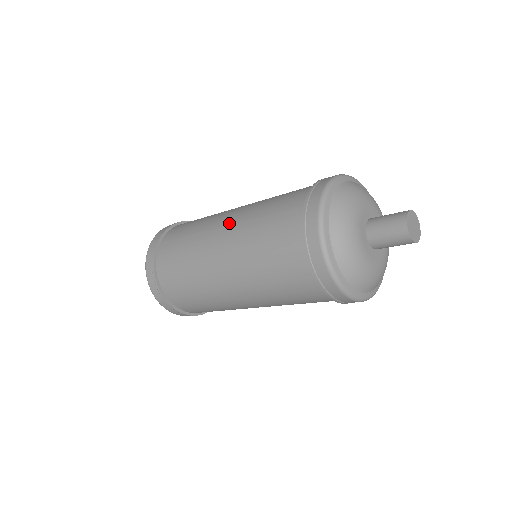
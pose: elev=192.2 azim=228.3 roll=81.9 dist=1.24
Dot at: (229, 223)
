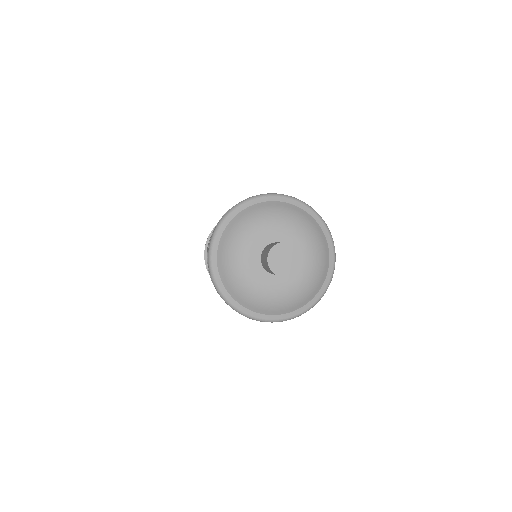
Dot at: occluded
